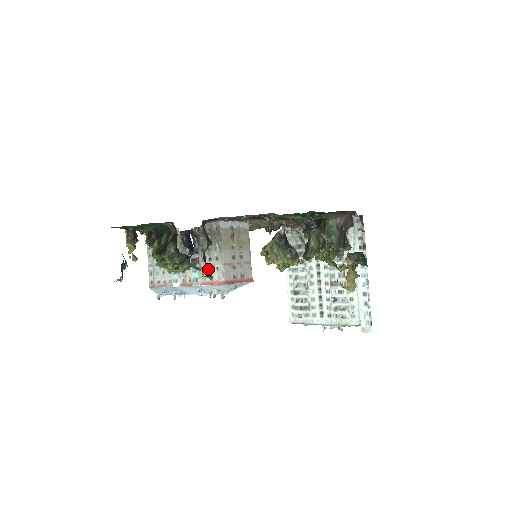
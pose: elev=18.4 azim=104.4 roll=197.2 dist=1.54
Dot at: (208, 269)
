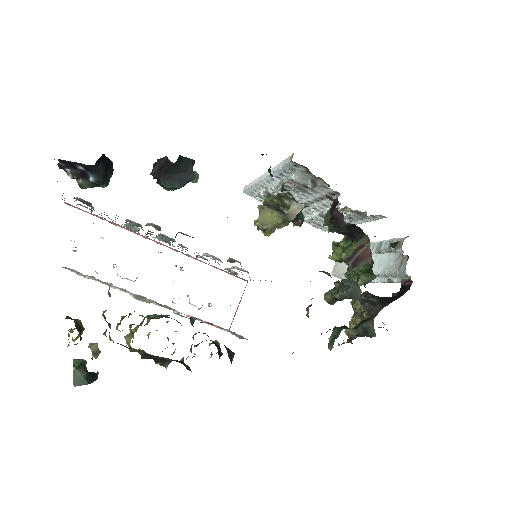
Dot at: occluded
